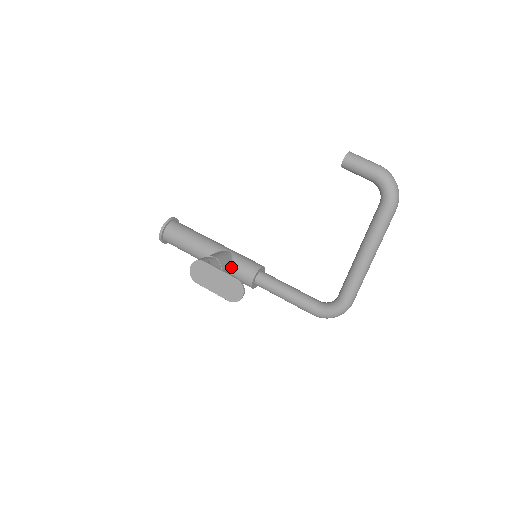
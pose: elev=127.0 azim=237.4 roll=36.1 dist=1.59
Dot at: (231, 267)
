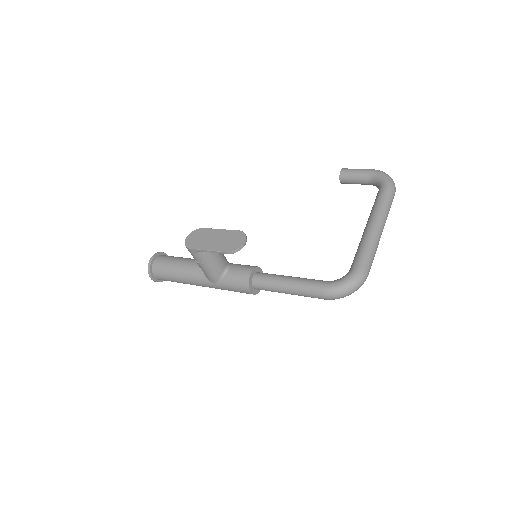
Dot at: (227, 266)
